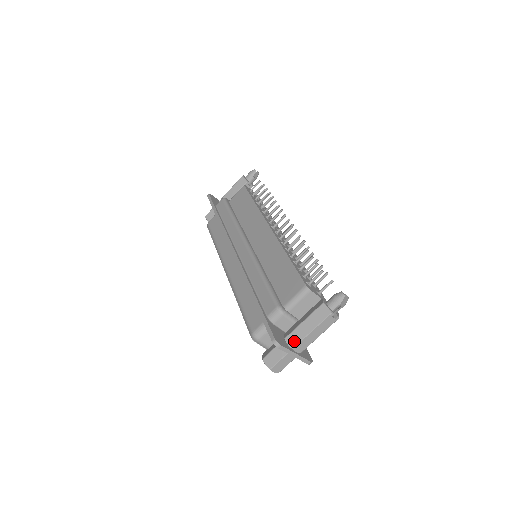
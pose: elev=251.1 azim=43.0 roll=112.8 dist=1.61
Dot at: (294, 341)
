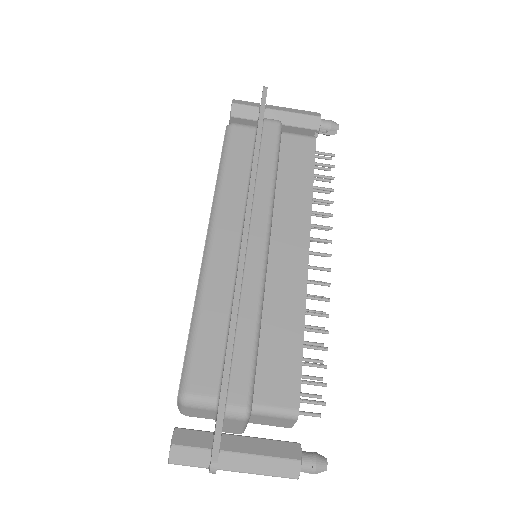
Dot at: (229, 464)
